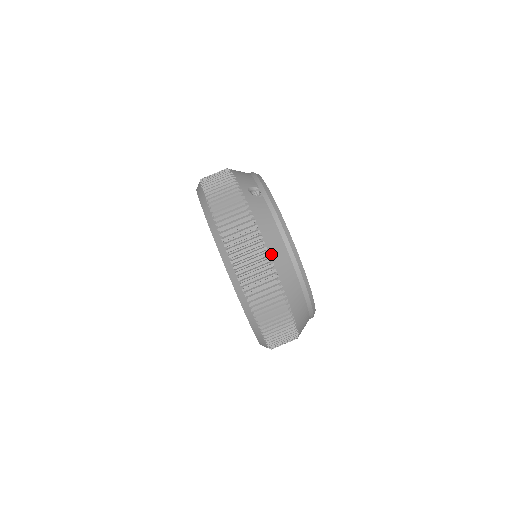
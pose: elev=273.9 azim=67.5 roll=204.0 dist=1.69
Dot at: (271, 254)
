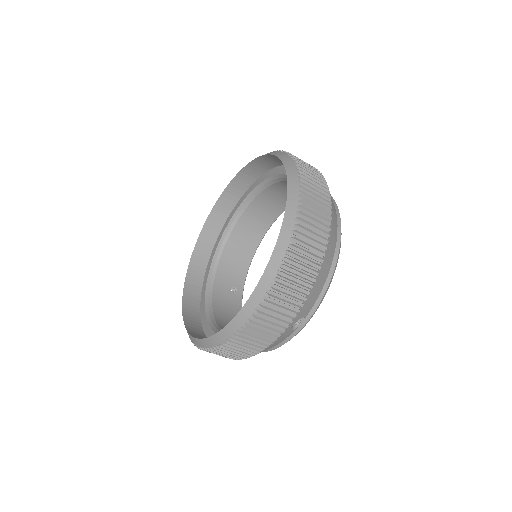
Dot at: occluded
